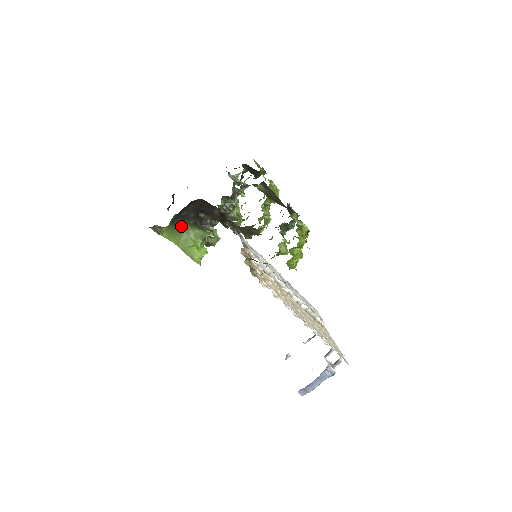
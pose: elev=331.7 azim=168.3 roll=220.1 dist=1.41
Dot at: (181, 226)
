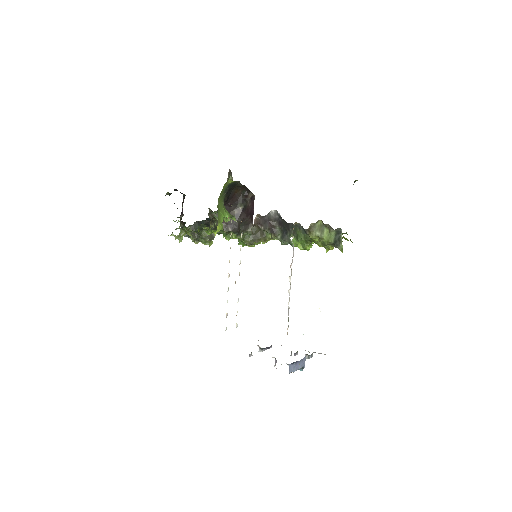
Dot at: (224, 195)
